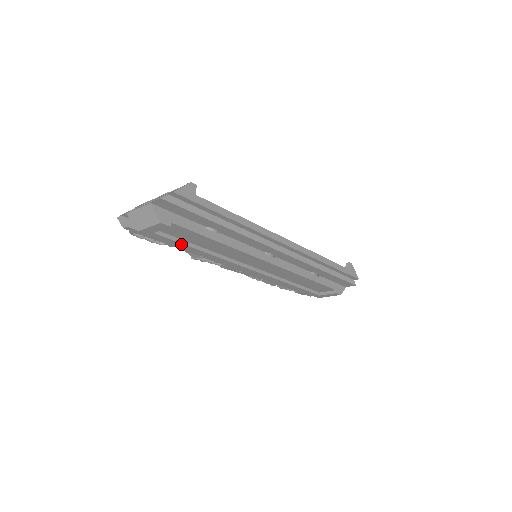
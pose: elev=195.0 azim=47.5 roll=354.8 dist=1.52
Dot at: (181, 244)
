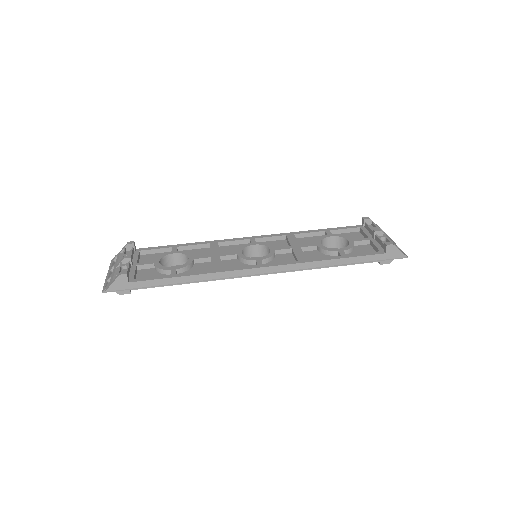
Dot at: occluded
